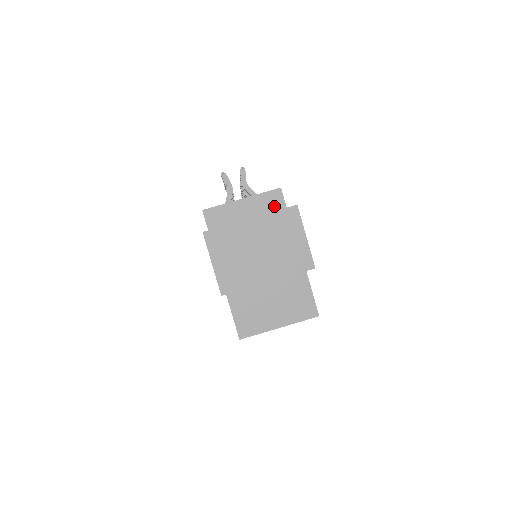
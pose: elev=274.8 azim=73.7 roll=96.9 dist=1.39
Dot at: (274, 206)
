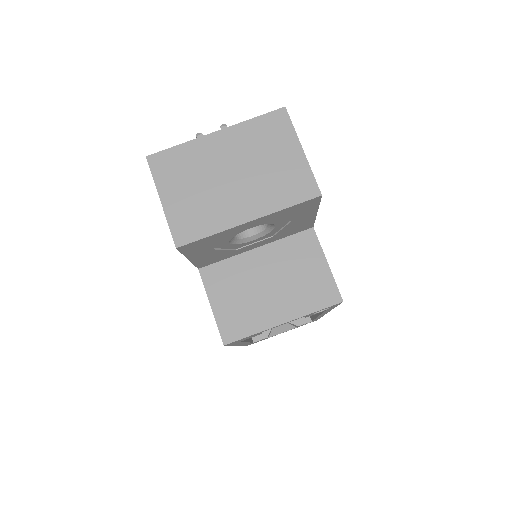
Dot at: occluded
